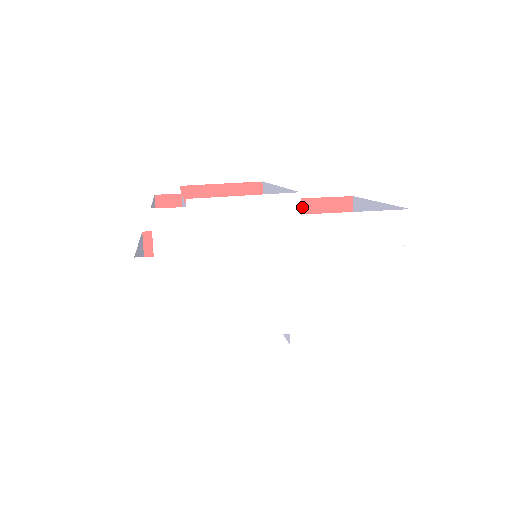
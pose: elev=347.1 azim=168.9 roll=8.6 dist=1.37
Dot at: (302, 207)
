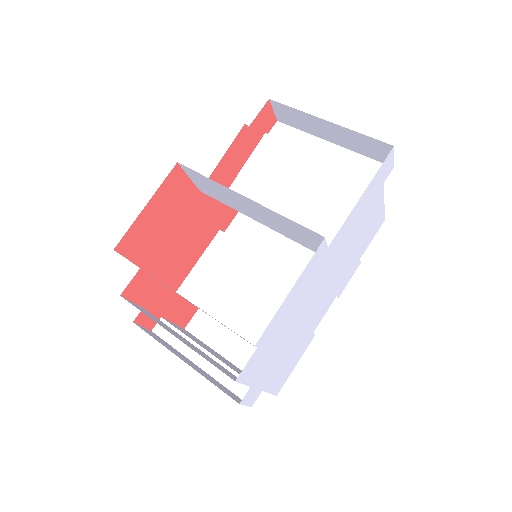
Dot at: (235, 156)
